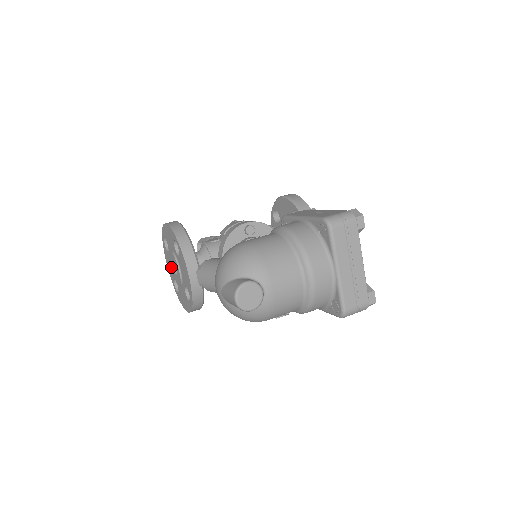
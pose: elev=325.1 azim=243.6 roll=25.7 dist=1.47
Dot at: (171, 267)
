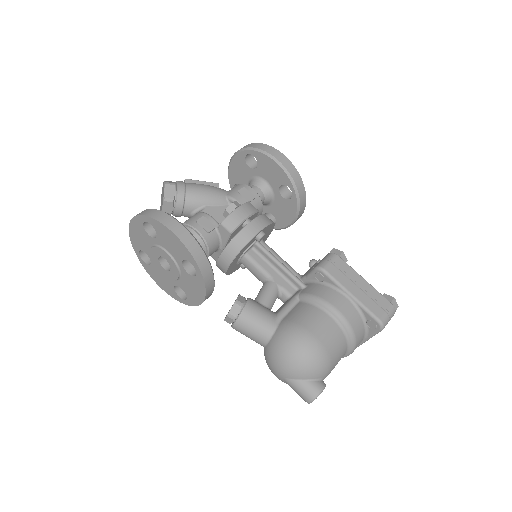
Dot at: (151, 251)
